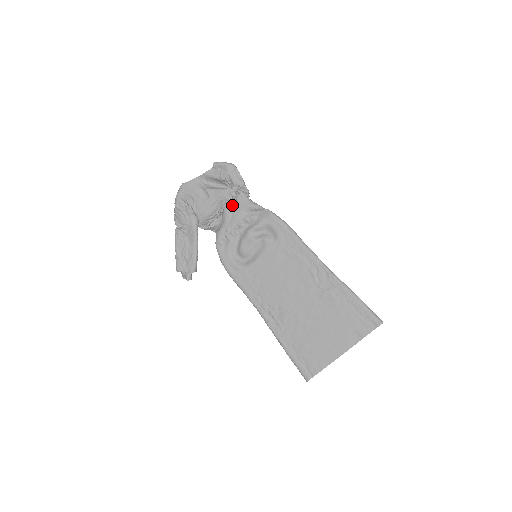
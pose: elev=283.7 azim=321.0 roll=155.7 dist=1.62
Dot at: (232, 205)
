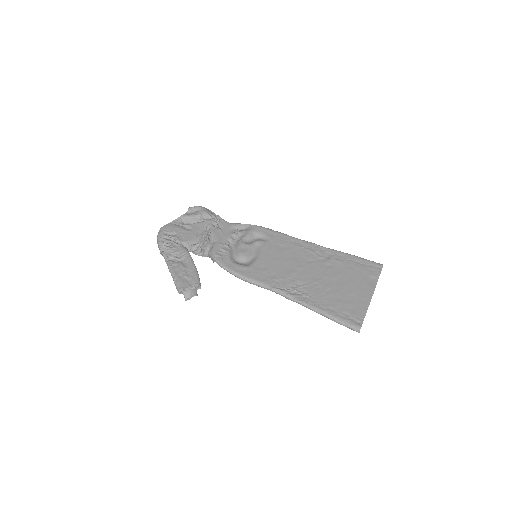
Dot at: (217, 228)
